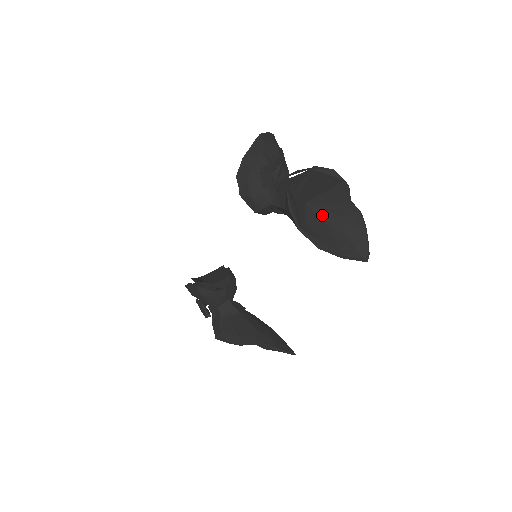
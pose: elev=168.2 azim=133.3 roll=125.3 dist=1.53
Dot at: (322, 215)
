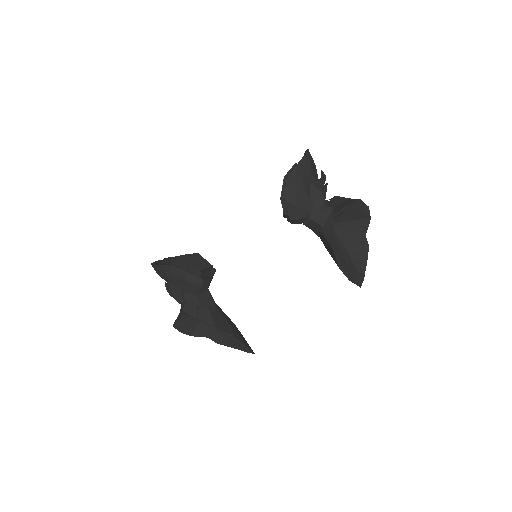
Dot at: (340, 239)
